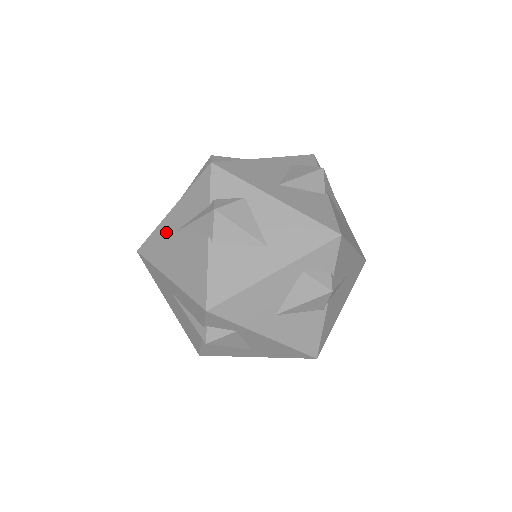
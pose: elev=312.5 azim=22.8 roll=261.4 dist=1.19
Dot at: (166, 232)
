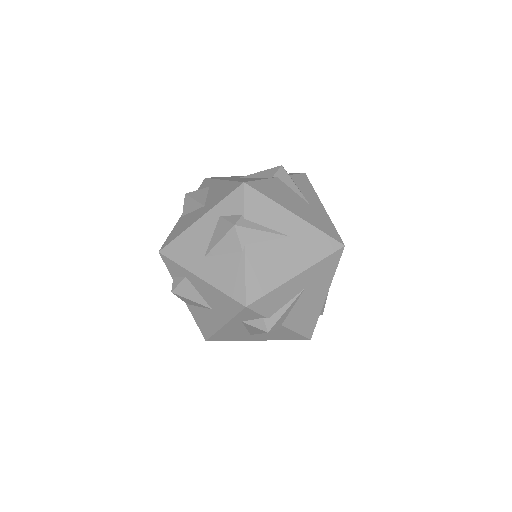
Dot at: occluded
